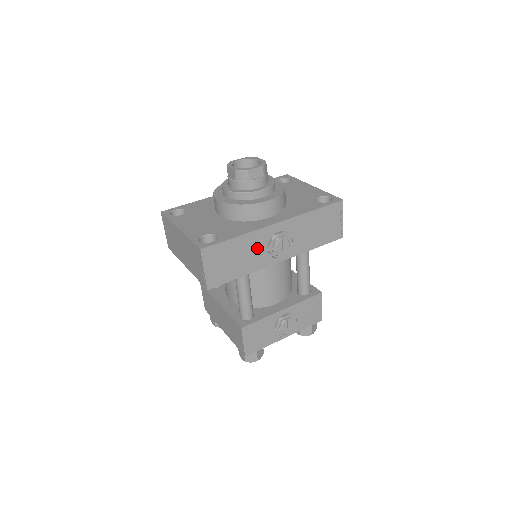
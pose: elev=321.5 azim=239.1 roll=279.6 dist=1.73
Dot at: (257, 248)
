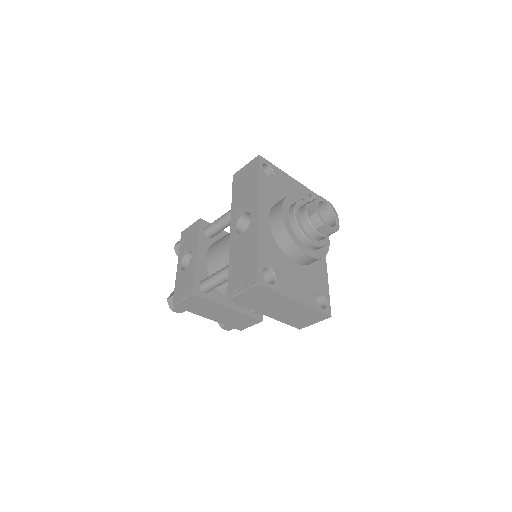
Dot at: occluded
